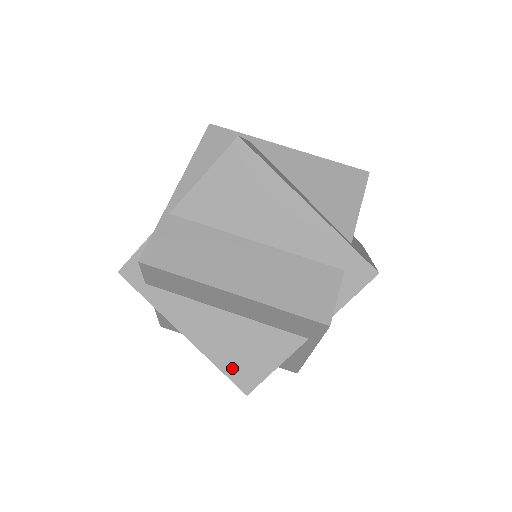
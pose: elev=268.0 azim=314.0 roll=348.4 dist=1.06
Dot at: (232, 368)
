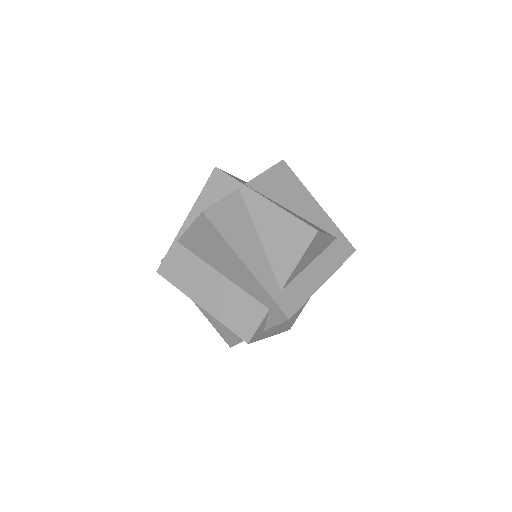
Dot at: (221, 331)
